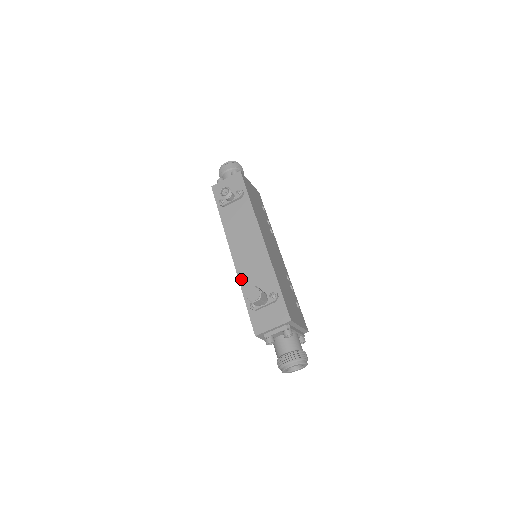
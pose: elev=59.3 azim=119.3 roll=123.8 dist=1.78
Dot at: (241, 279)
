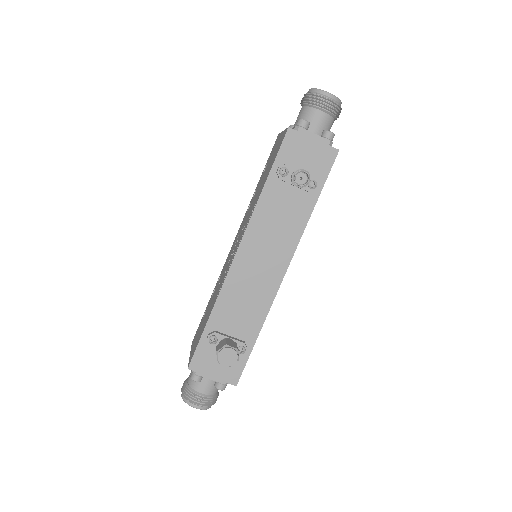
Dot at: (223, 295)
